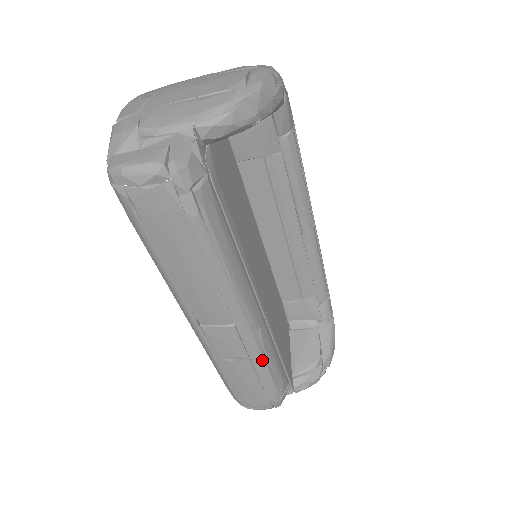
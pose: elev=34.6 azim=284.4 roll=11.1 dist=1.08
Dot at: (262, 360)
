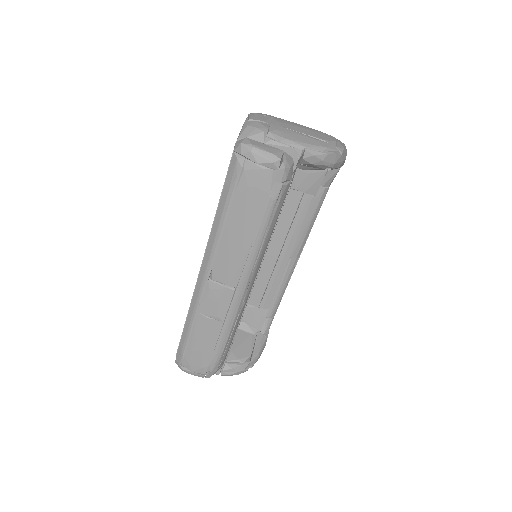
Dot at: (230, 328)
